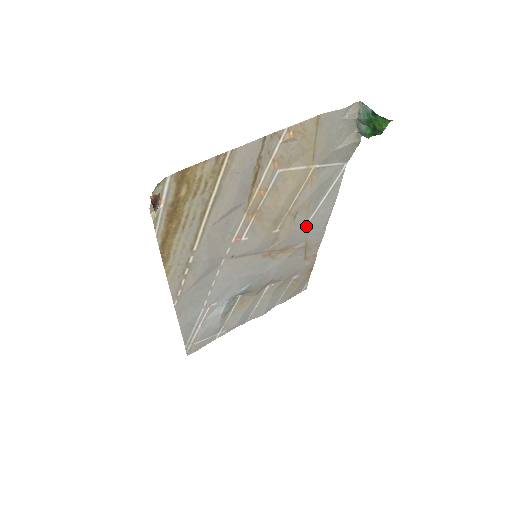
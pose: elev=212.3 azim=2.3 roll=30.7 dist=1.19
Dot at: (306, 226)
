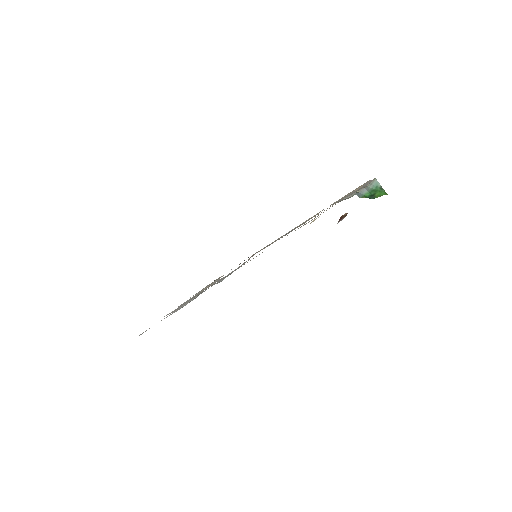
Dot at: occluded
